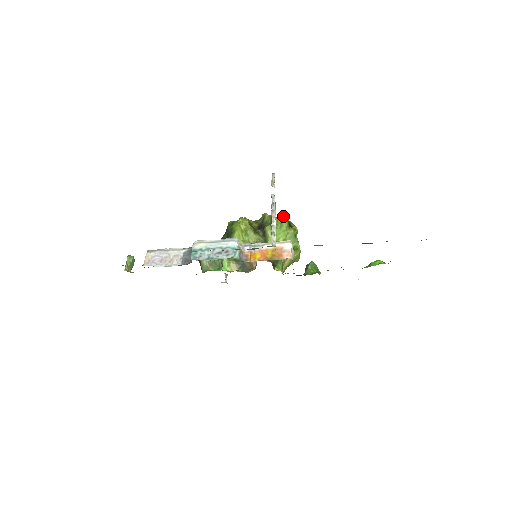
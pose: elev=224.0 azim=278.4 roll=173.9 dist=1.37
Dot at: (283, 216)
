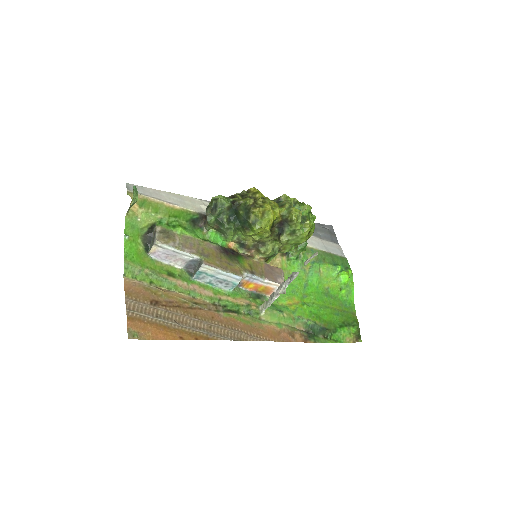
Dot at: (306, 235)
